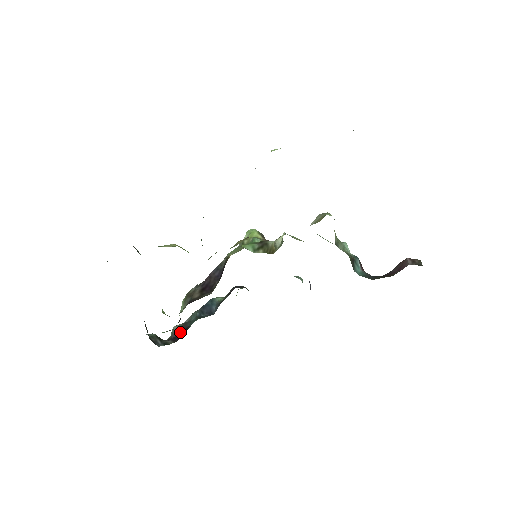
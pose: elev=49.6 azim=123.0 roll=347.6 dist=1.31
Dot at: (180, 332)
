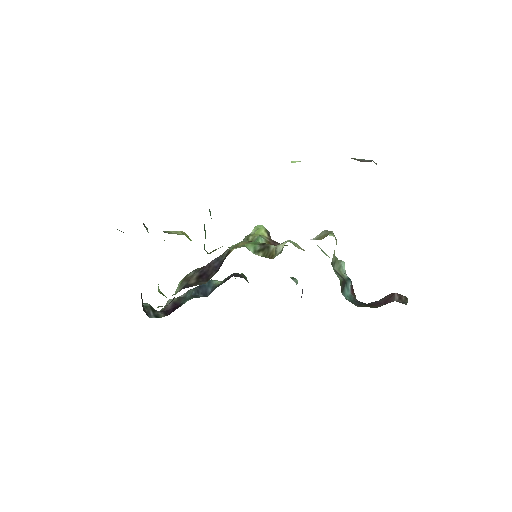
Dot at: (173, 307)
